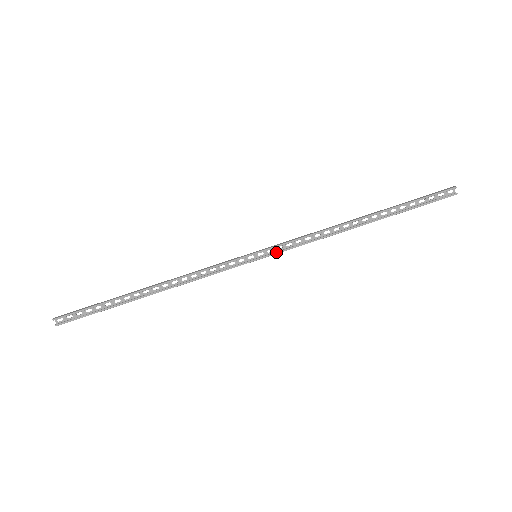
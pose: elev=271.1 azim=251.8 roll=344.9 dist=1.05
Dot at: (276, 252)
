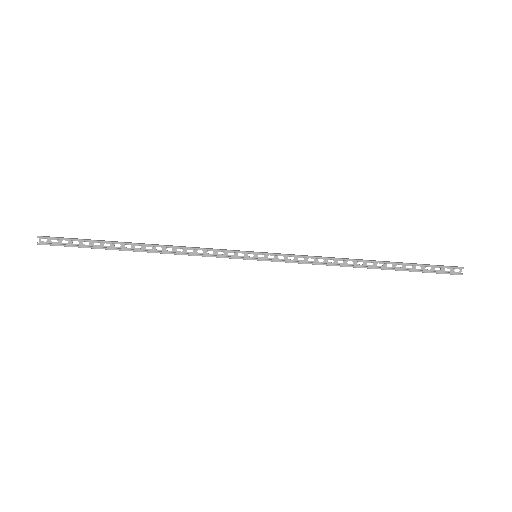
Dot at: (276, 260)
